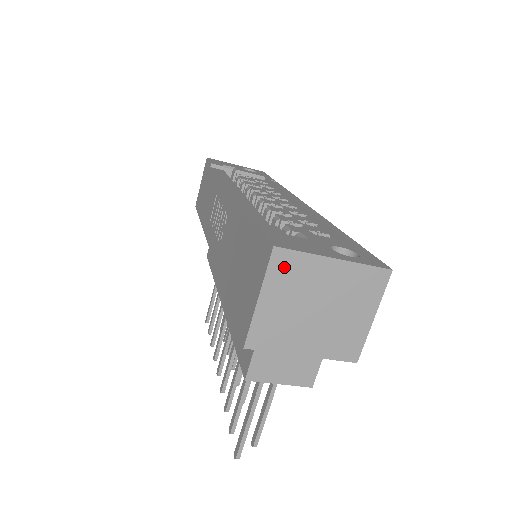
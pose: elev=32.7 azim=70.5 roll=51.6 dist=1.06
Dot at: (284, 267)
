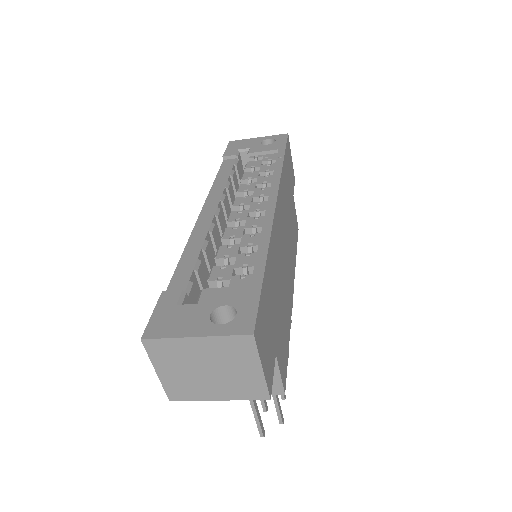
Dot at: (159, 350)
